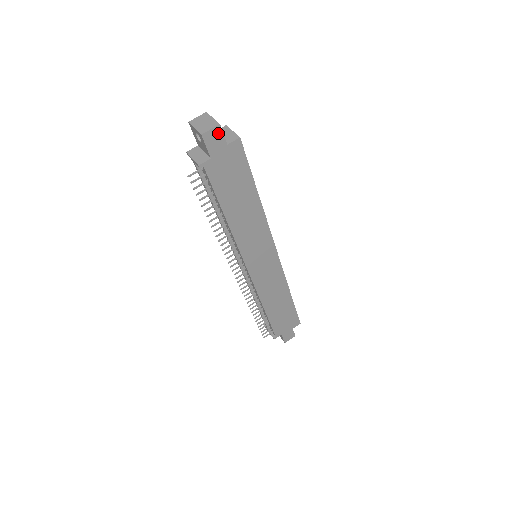
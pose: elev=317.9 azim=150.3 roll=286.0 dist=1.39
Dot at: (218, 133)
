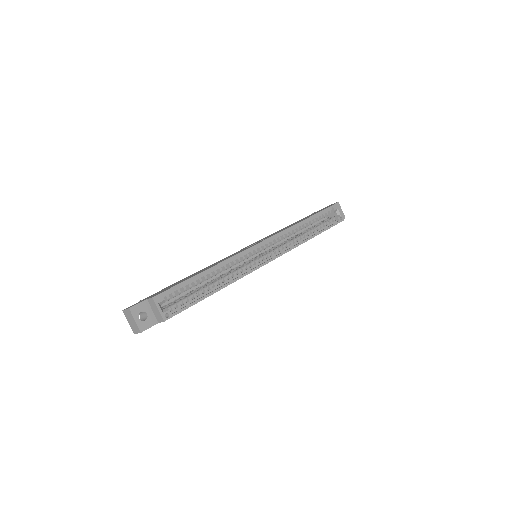
Dot at: occluded
